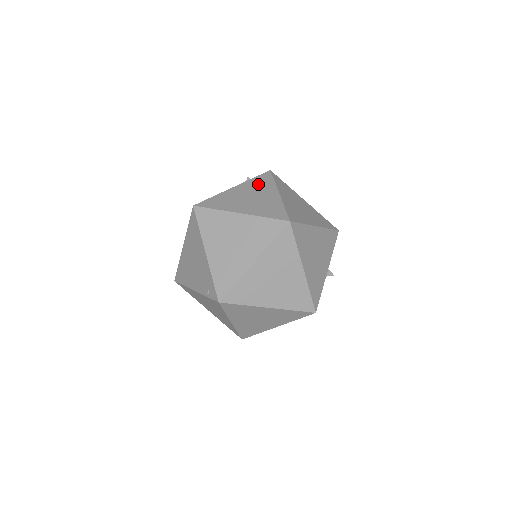
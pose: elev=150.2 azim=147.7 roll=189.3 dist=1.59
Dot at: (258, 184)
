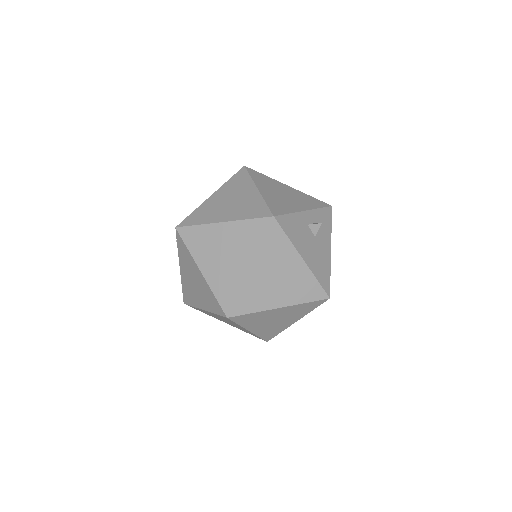
Dot at: occluded
